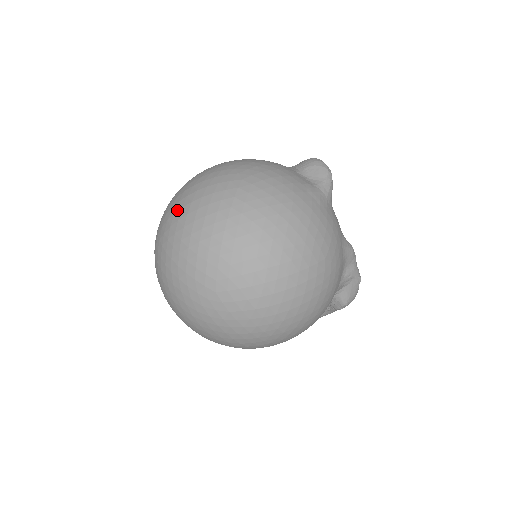
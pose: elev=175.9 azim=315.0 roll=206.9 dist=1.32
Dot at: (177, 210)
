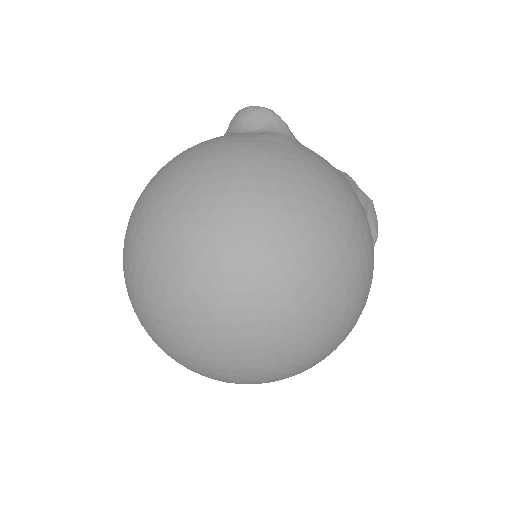
Dot at: (146, 265)
